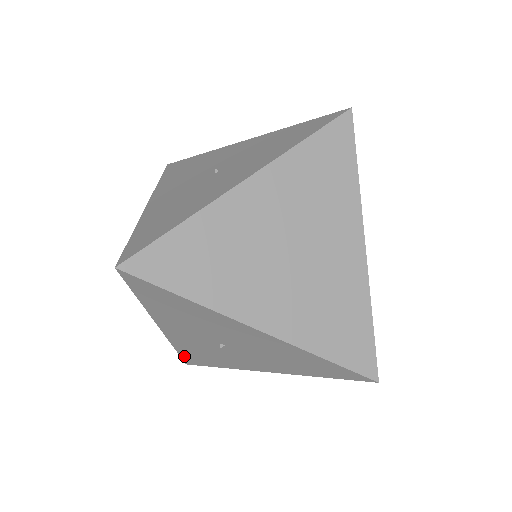
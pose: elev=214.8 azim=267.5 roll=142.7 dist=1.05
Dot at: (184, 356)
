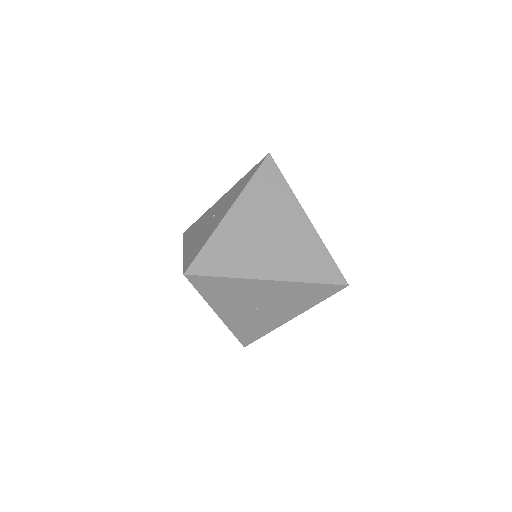
Dot at: (240, 338)
